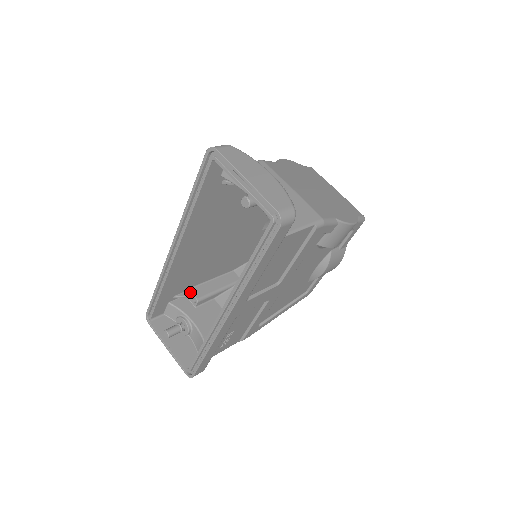
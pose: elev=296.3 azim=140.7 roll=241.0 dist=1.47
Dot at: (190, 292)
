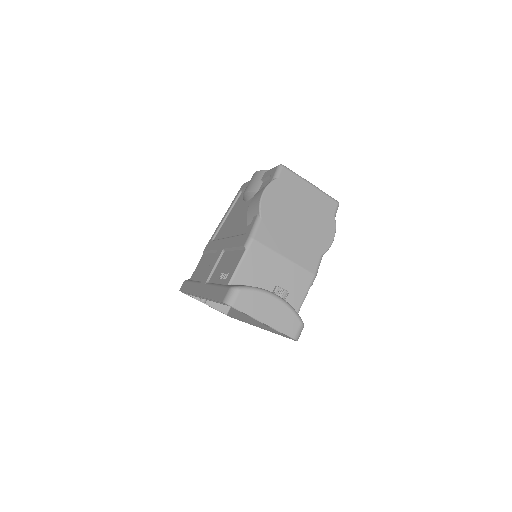
Dot at: occluded
